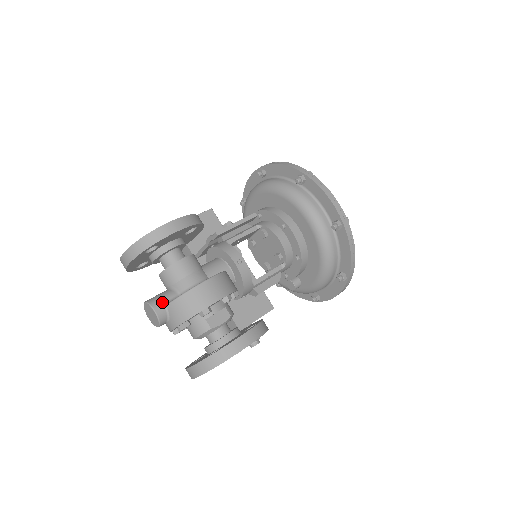
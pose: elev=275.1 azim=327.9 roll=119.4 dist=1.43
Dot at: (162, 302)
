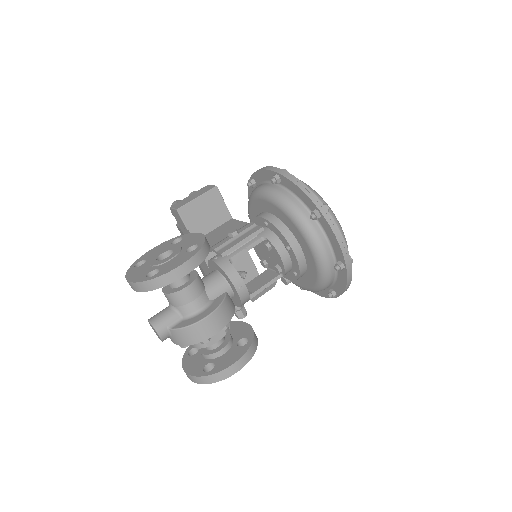
Dot at: (166, 326)
